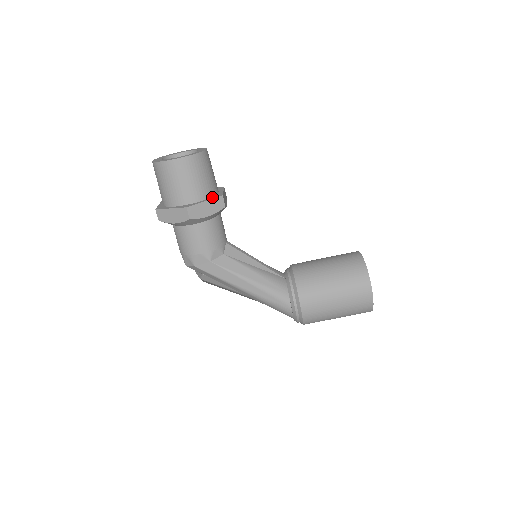
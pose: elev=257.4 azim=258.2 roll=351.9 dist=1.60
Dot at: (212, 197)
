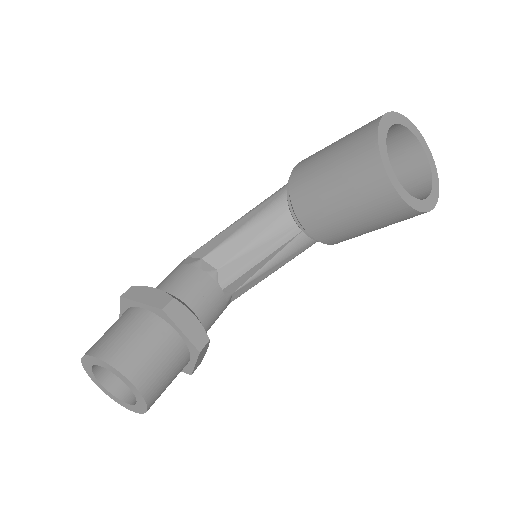
Dot at: (191, 355)
